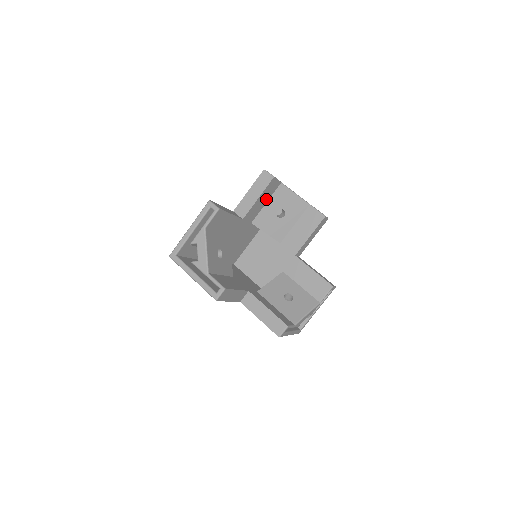
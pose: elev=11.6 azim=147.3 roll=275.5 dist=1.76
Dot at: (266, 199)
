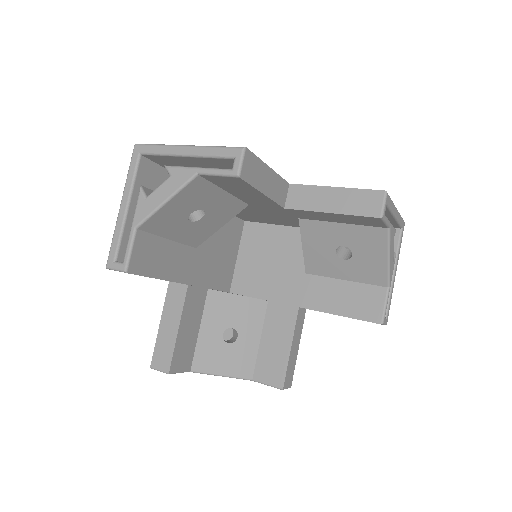
Dot at: (346, 220)
